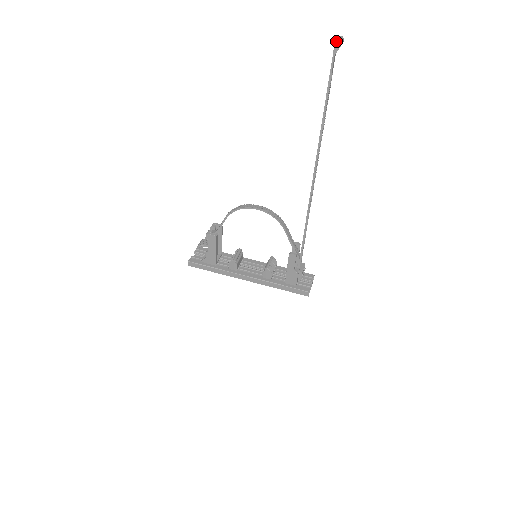
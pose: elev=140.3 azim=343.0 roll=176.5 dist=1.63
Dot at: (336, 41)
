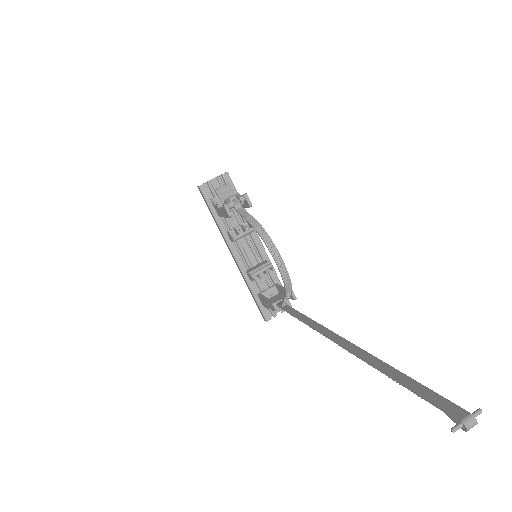
Dot at: (454, 430)
